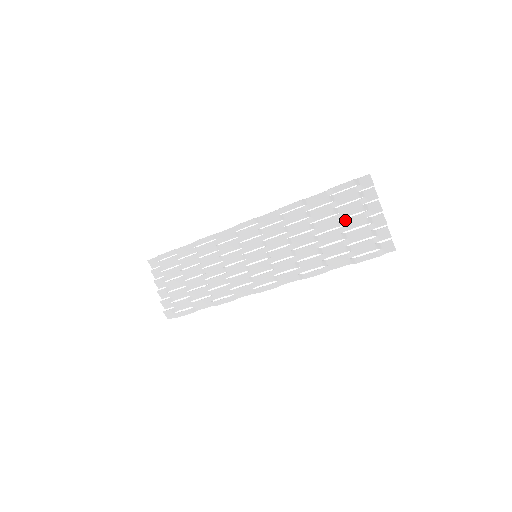
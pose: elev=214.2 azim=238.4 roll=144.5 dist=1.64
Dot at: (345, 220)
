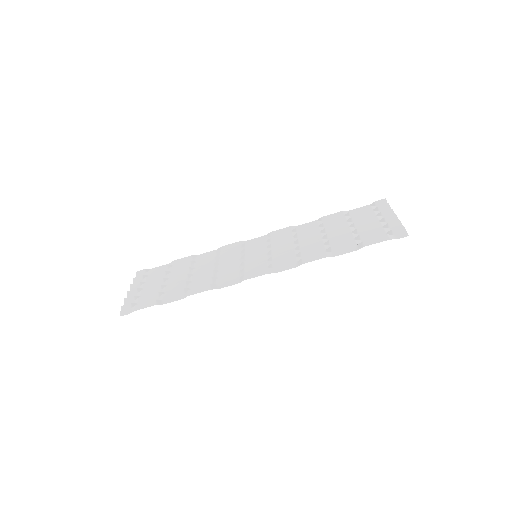
Dot at: (357, 223)
